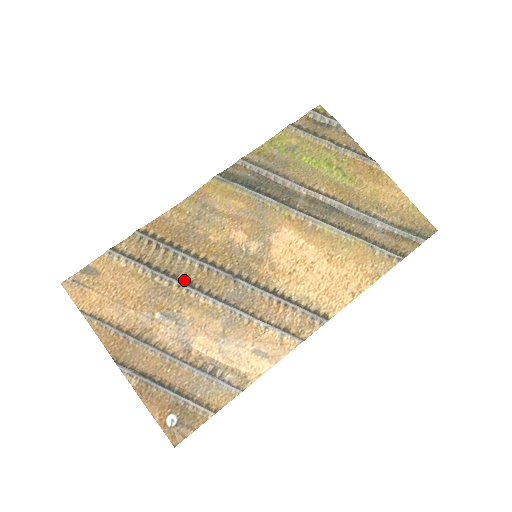
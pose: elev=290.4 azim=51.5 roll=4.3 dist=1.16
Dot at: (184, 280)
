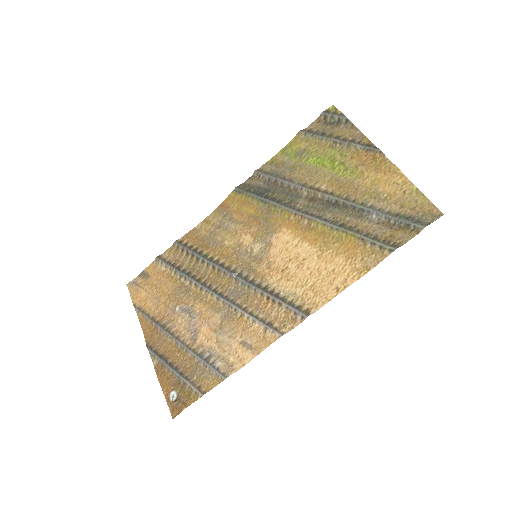
Dot at: (200, 280)
